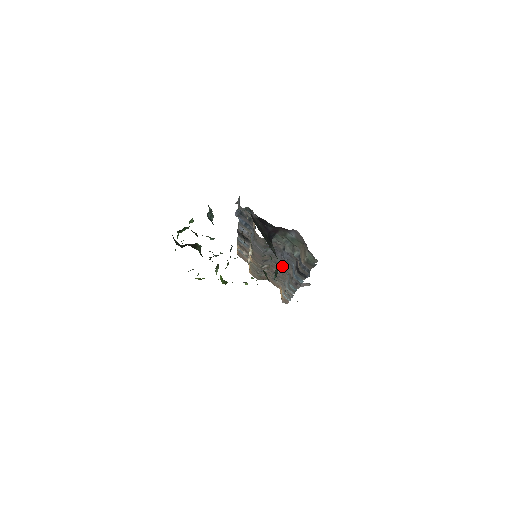
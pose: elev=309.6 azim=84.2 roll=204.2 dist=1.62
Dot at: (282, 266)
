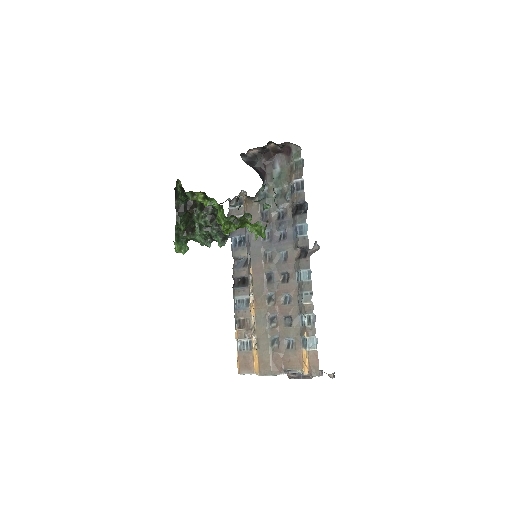
Dot at: (286, 267)
